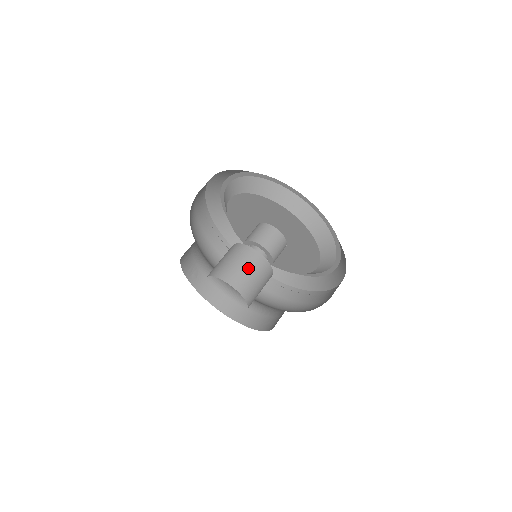
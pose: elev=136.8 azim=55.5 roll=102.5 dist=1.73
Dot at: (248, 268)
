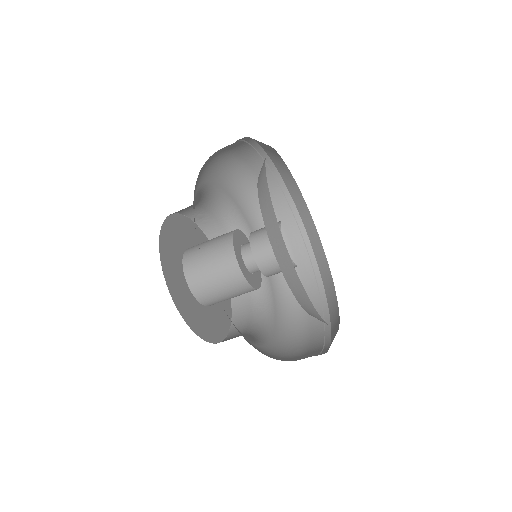
Dot at: (211, 262)
